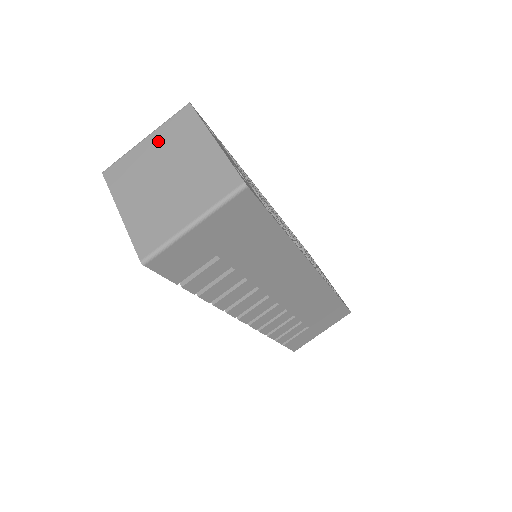
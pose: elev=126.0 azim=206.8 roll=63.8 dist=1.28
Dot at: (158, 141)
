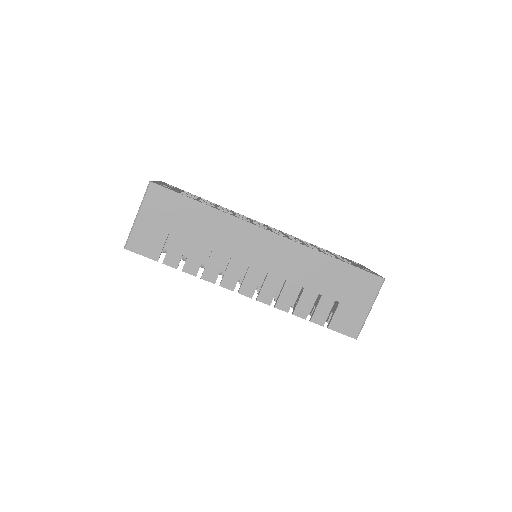
Dot at: occluded
